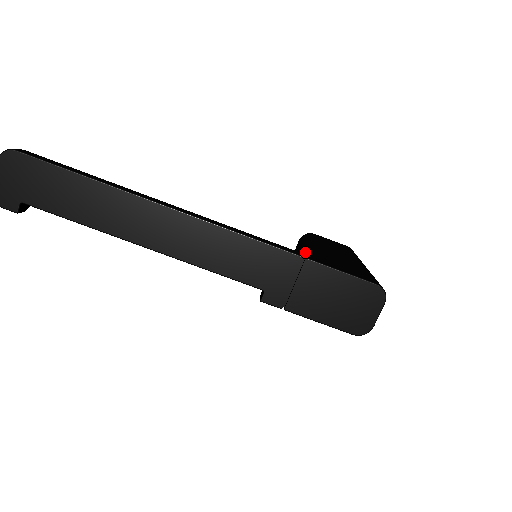
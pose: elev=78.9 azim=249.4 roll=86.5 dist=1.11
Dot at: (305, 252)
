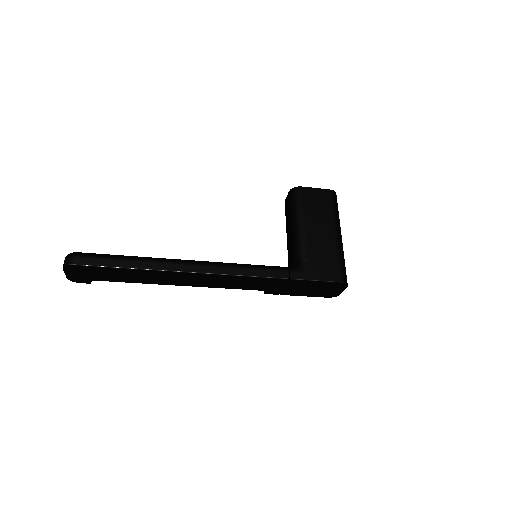
Dot at: (292, 233)
